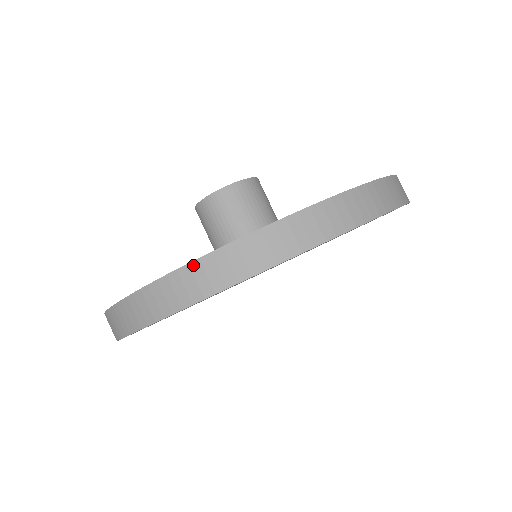
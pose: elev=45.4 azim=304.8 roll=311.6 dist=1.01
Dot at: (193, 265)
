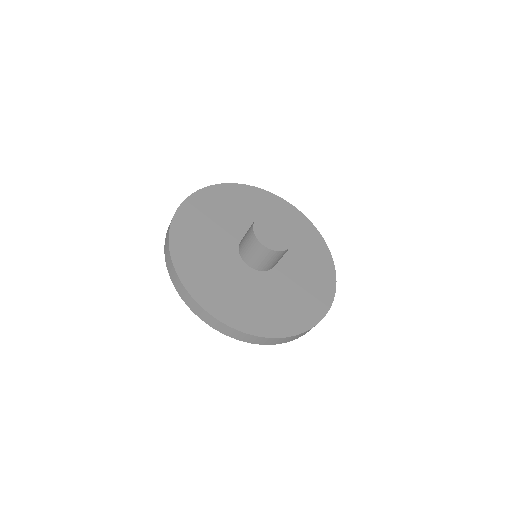
Dot at: (282, 338)
